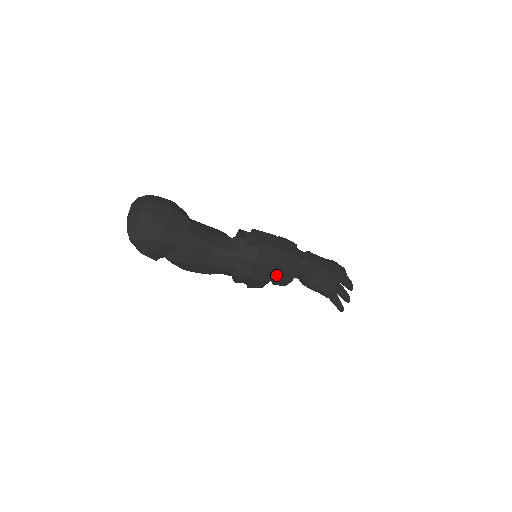
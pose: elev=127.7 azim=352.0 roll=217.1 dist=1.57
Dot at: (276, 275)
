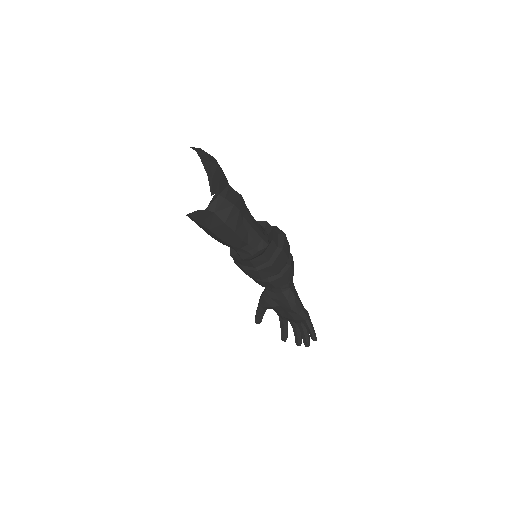
Dot at: occluded
